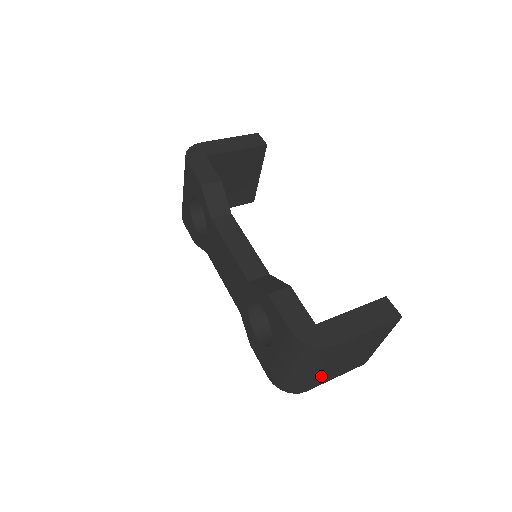
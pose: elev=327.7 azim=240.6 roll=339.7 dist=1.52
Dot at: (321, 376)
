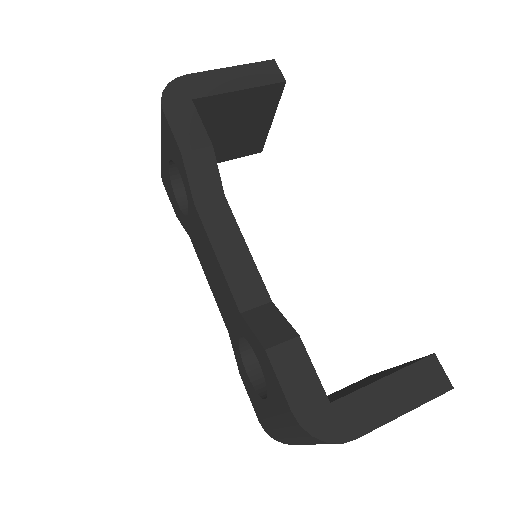
Dot at: occluded
